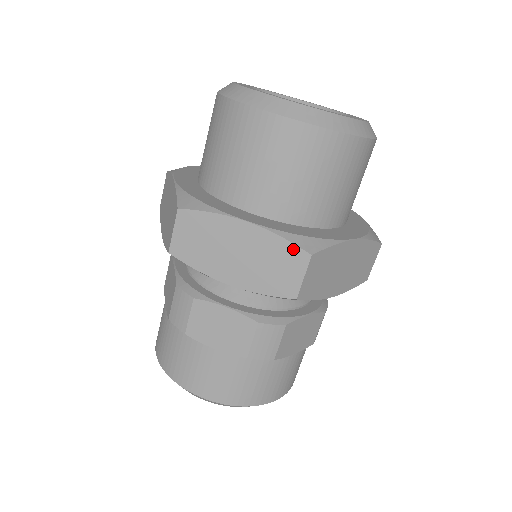
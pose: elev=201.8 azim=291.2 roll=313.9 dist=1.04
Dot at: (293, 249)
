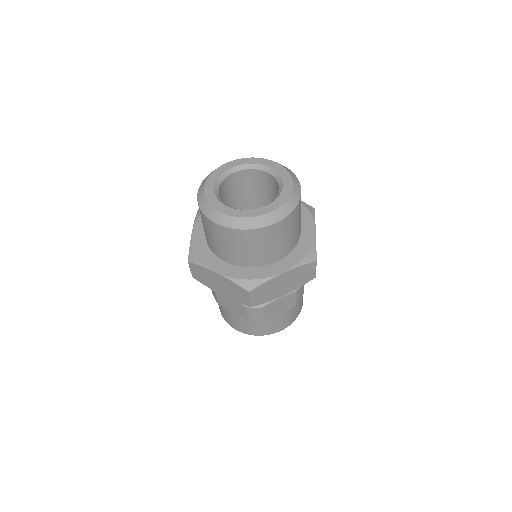
Dot at: (240, 288)
